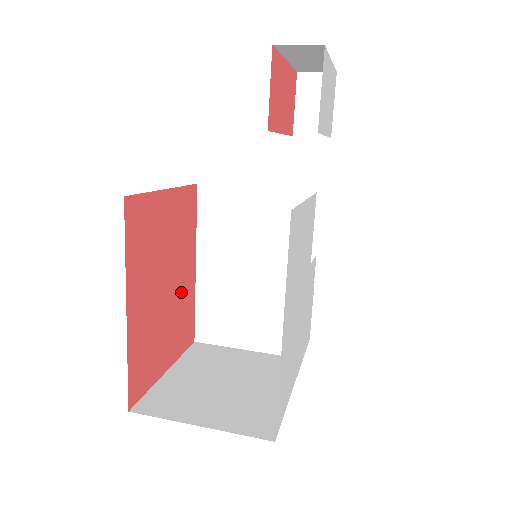
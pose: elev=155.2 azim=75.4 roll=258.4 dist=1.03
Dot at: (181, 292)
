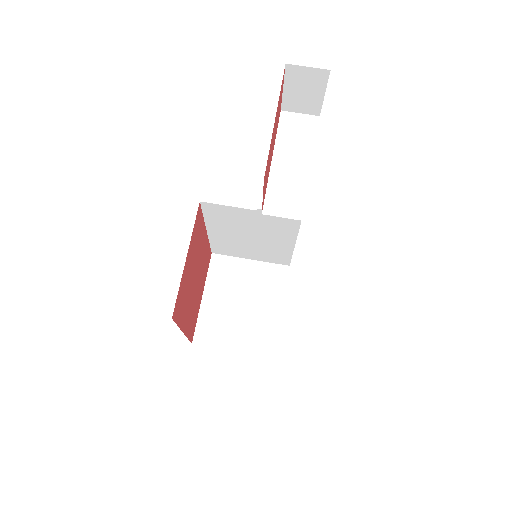
Dot at: (202, 260)
